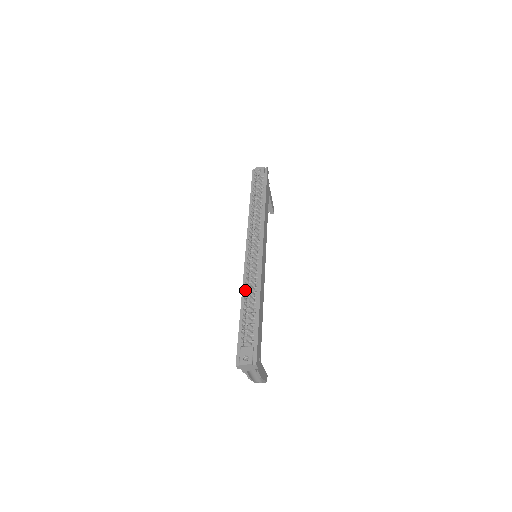
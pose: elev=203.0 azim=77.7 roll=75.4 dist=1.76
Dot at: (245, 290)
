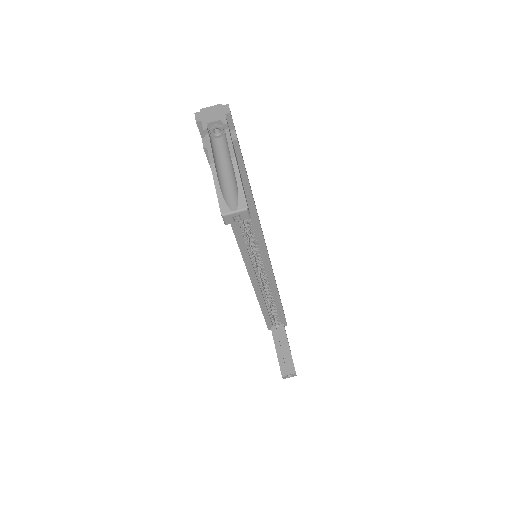
Dot at: occluded
